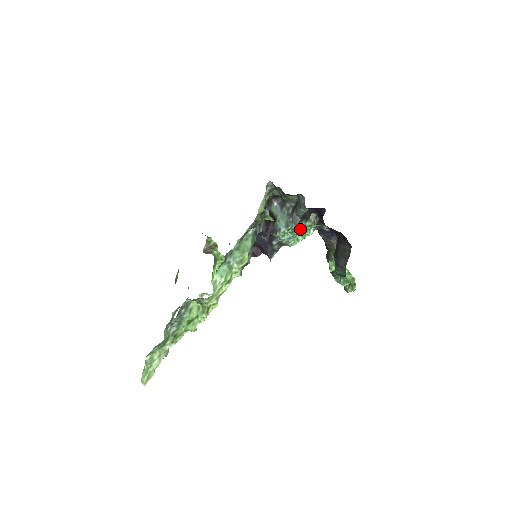
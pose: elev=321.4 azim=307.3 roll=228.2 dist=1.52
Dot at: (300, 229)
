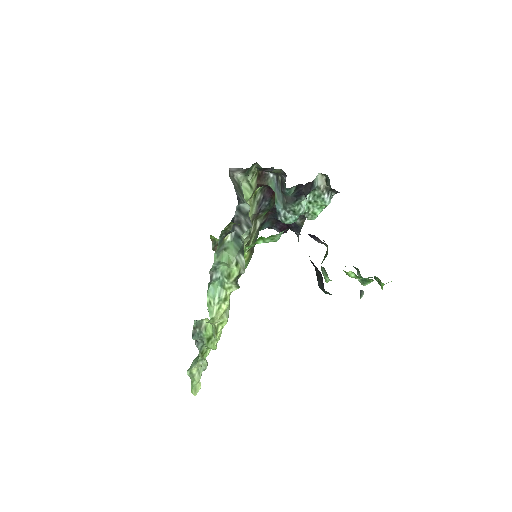
Dot at: (263, 240)
